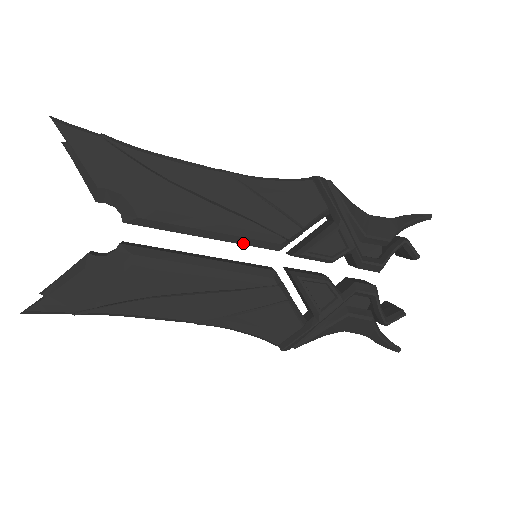
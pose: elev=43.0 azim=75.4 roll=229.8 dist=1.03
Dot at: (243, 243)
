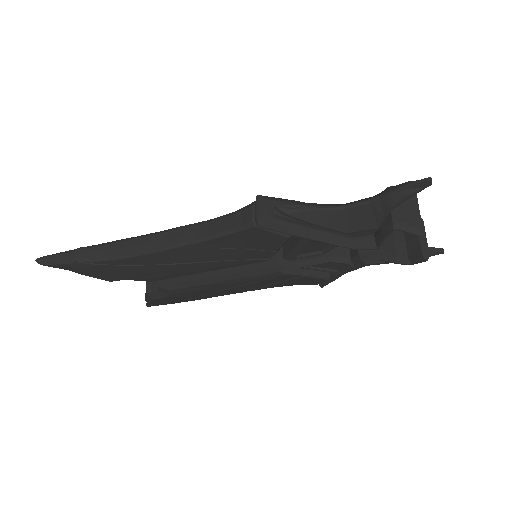
Dot at: occluded
